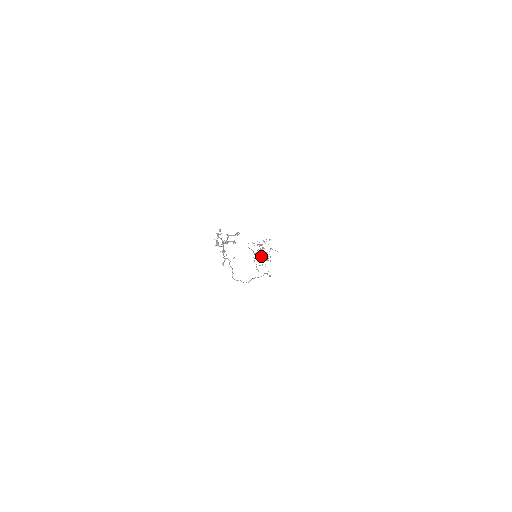
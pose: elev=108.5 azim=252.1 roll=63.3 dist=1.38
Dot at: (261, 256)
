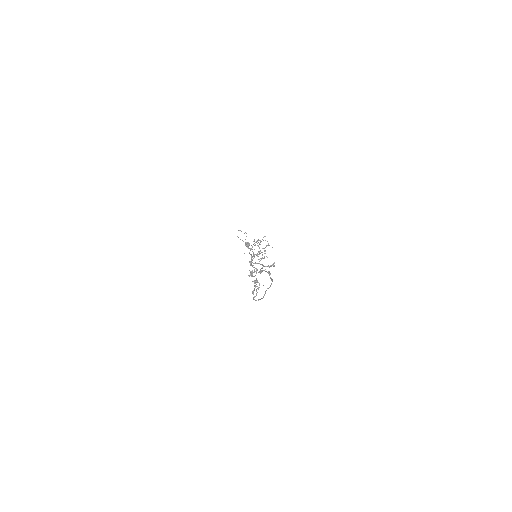
Dot at: (259, 254)
